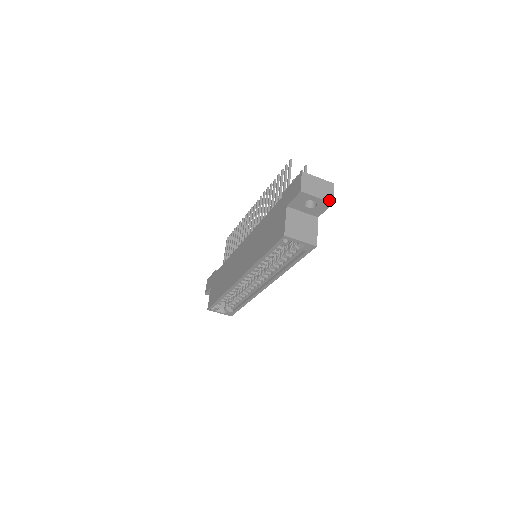
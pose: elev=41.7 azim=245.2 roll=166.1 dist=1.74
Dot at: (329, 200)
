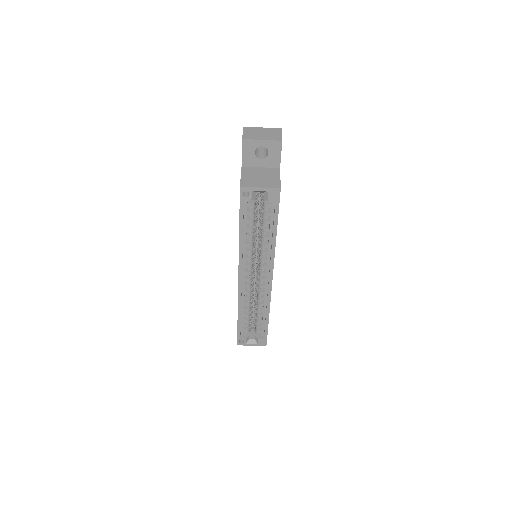
Dot at: (277, 139)
